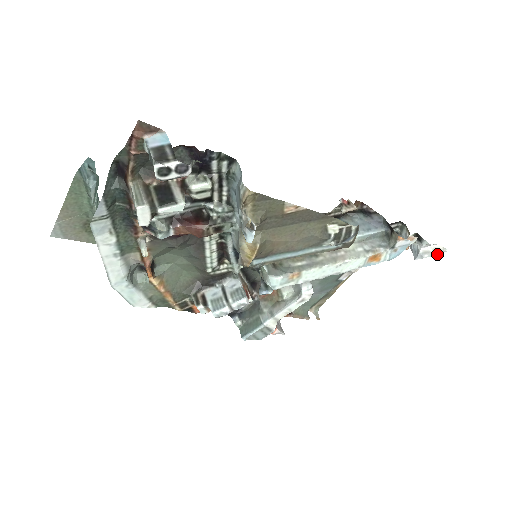
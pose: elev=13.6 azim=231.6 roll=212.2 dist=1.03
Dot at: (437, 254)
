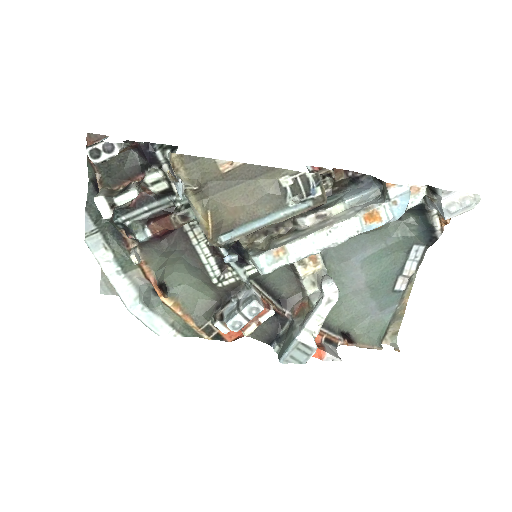
Dot at: (472, 206)
